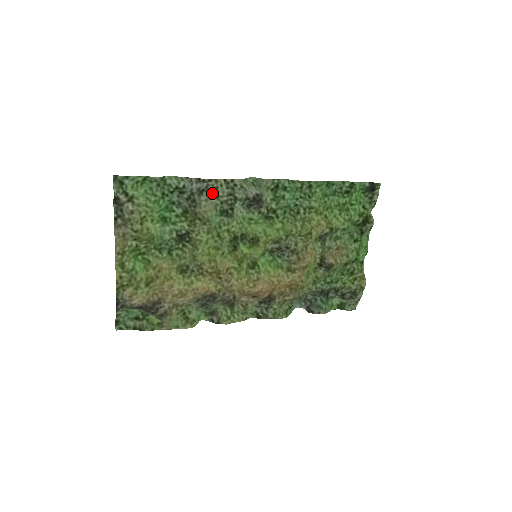
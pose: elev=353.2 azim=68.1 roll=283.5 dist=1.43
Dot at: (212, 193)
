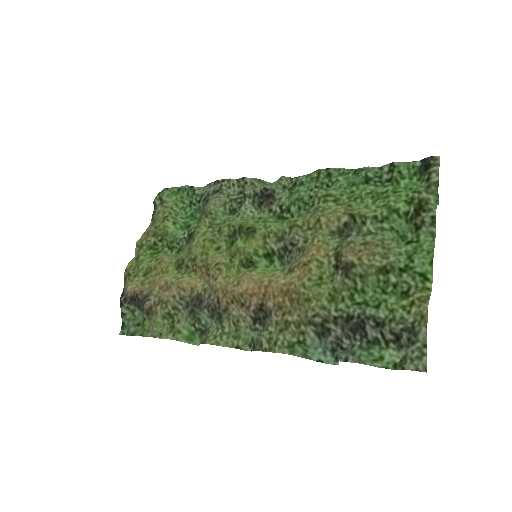
Dot at: (225, 194)
